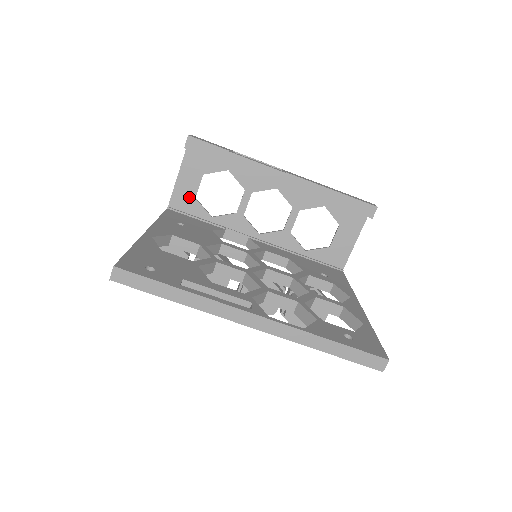
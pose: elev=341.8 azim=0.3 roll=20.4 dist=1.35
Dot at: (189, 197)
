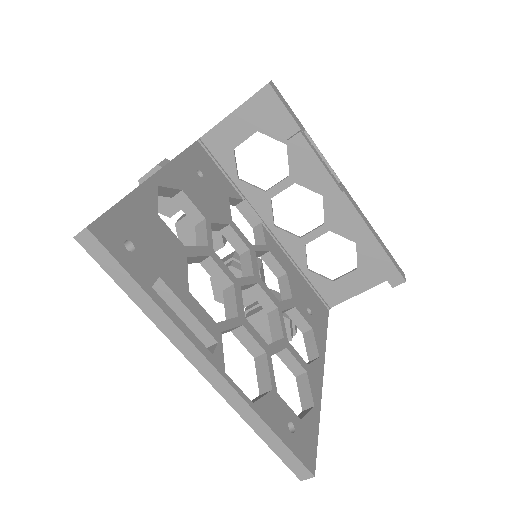
Dot at: (228, 144)
